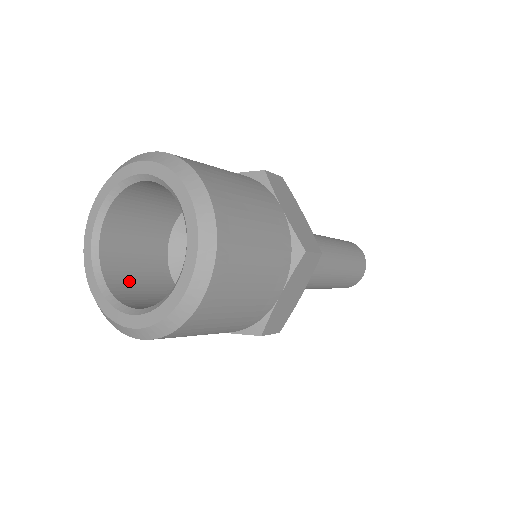
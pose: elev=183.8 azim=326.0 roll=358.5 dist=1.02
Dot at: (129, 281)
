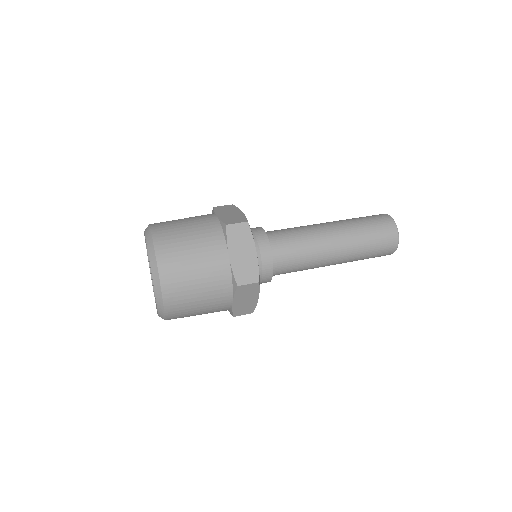
Dot at: occluded
